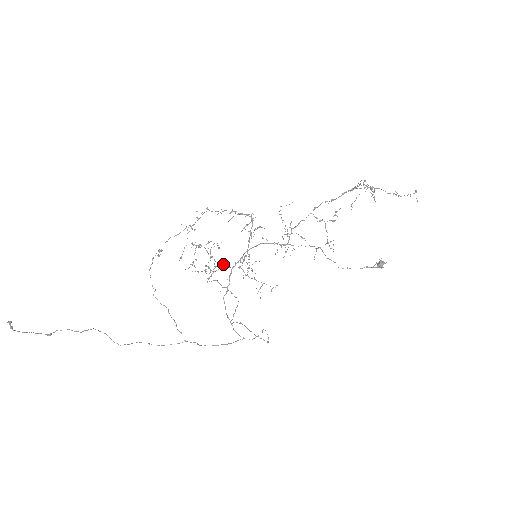
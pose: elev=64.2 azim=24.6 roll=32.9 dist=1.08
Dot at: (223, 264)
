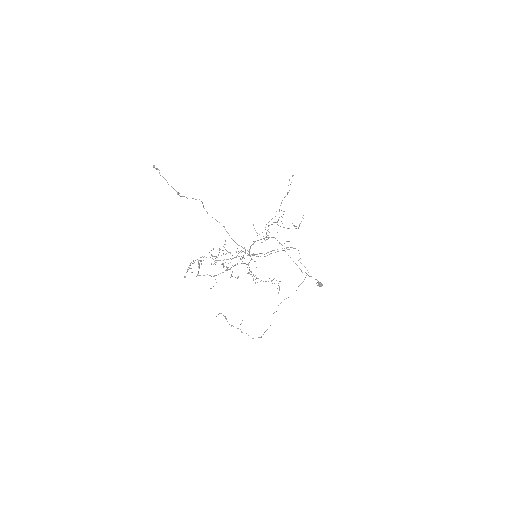
Dot at: occluded
